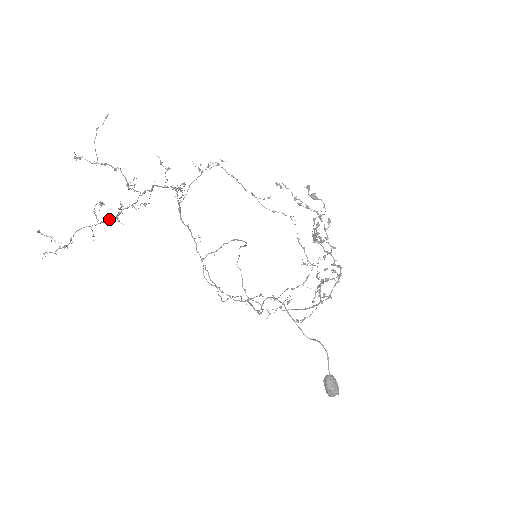
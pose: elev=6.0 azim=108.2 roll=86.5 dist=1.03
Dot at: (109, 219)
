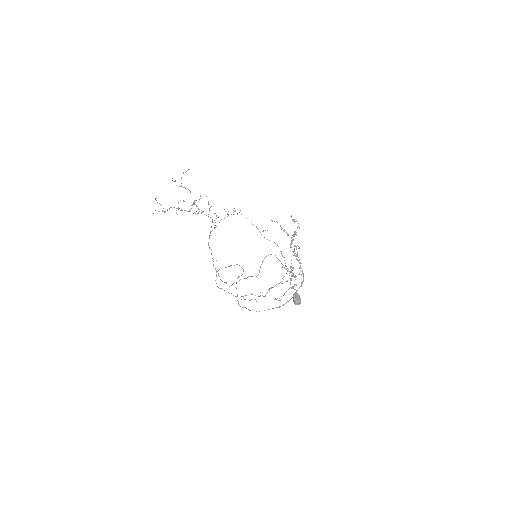
Dot at: (185, 210)
